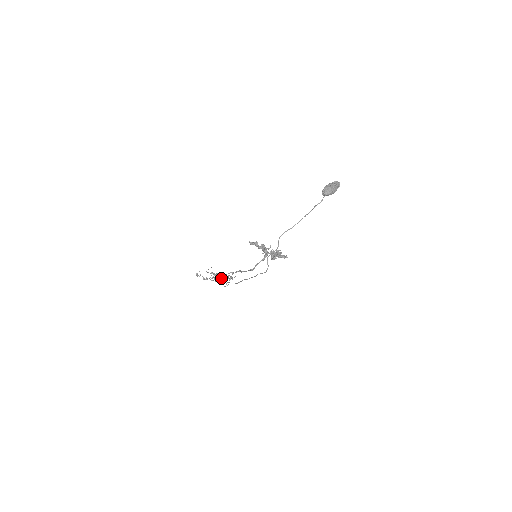
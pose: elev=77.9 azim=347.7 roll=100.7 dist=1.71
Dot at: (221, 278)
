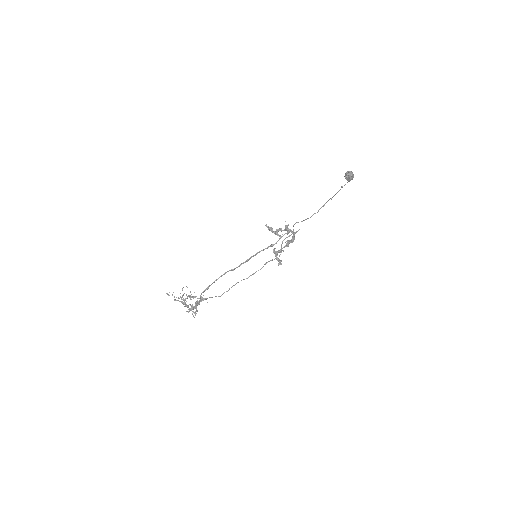
Dot at: (197, 298)
